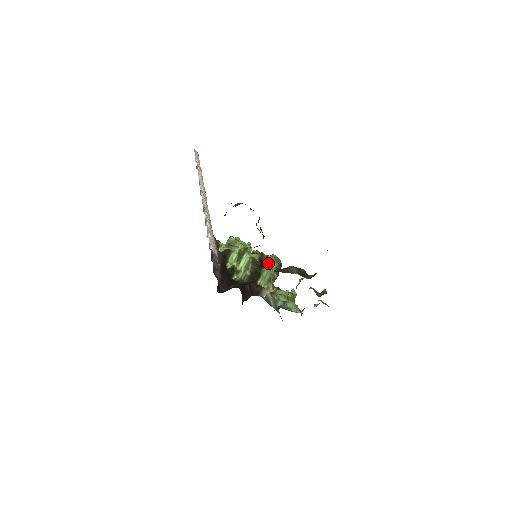
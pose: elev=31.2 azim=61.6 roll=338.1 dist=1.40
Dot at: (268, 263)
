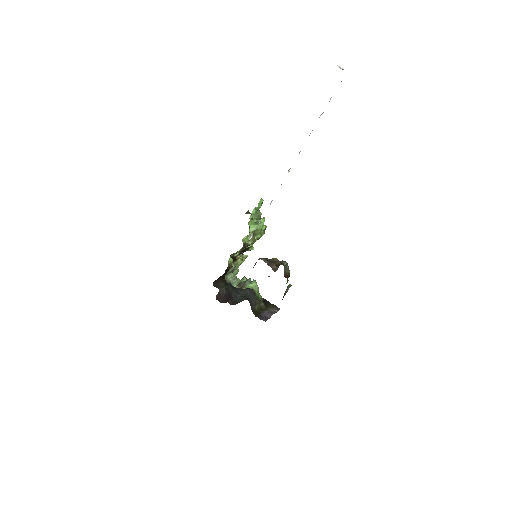
Dot at: occluded
